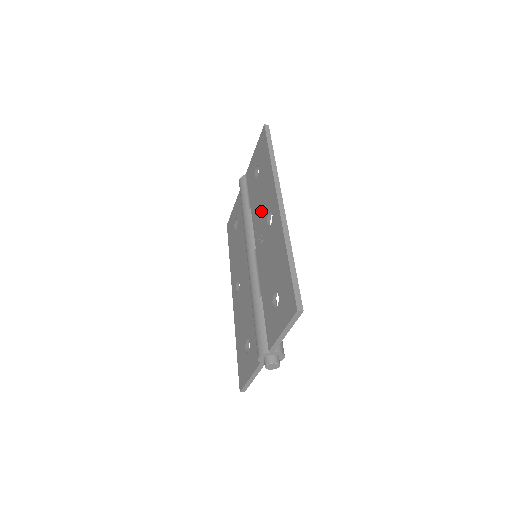
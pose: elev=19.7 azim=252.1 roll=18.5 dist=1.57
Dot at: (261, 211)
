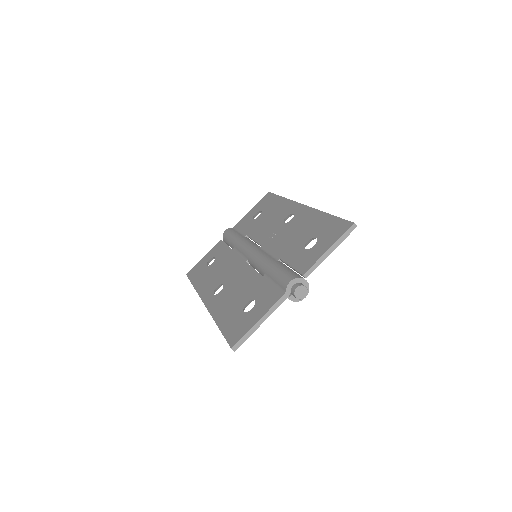
Dot at: (271, 224)
